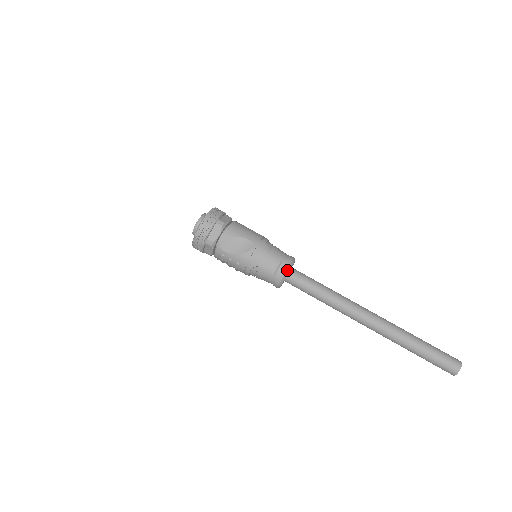
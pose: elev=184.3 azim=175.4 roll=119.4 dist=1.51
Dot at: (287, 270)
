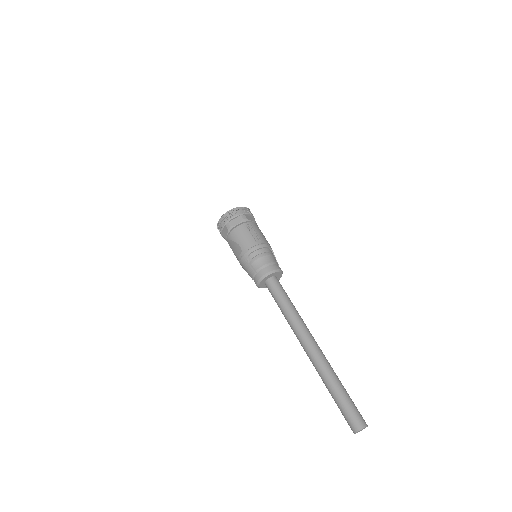
Dot at: (258, 281)
